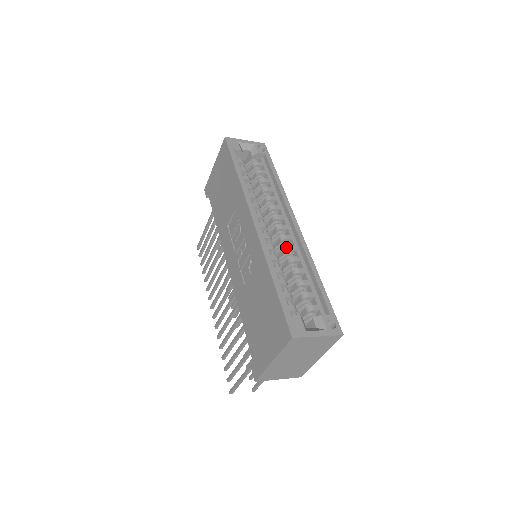
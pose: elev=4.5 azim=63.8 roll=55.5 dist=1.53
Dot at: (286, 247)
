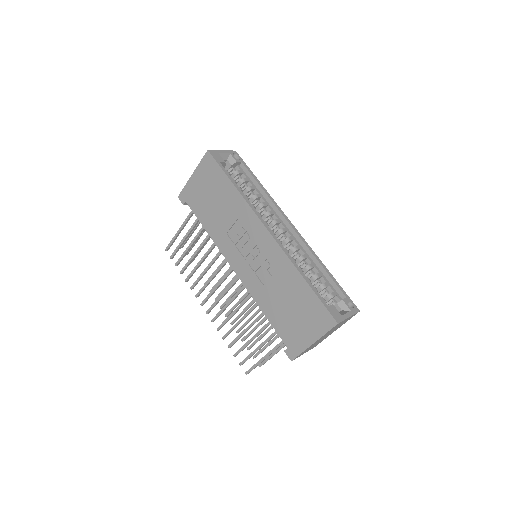
Dot at: (294, 248)
